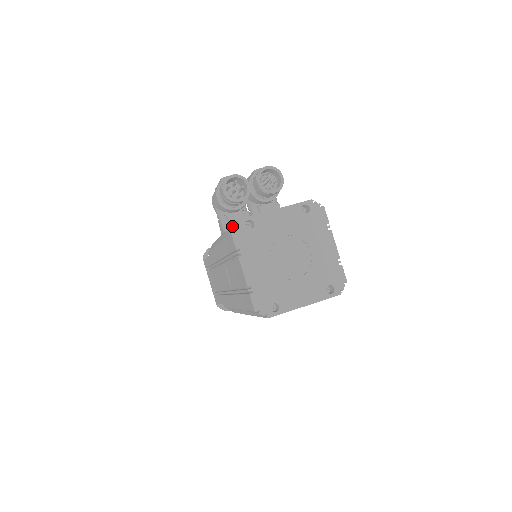
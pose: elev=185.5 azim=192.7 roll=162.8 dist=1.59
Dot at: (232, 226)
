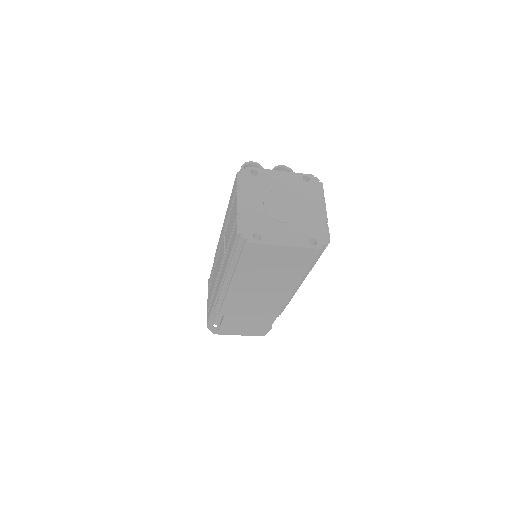
Dot at: occluded
